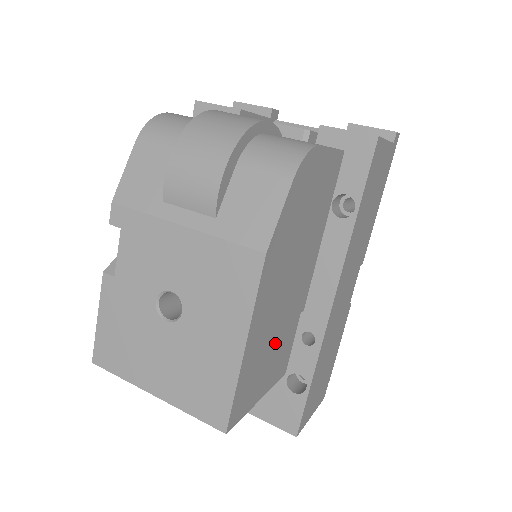
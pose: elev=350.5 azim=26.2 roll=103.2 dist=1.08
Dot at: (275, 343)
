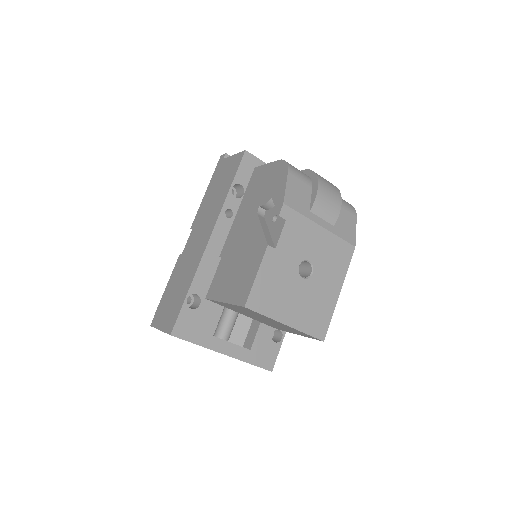
Dot at: occluded
